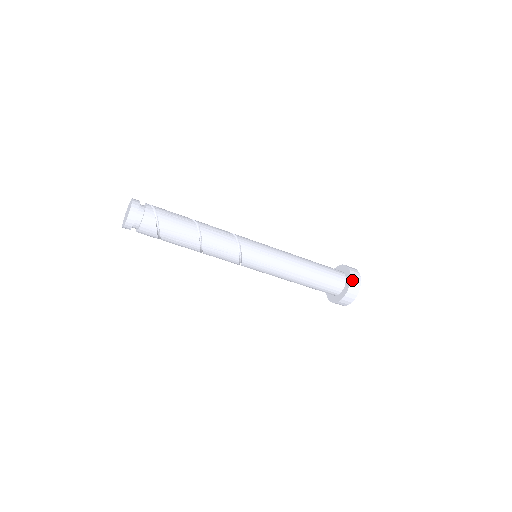
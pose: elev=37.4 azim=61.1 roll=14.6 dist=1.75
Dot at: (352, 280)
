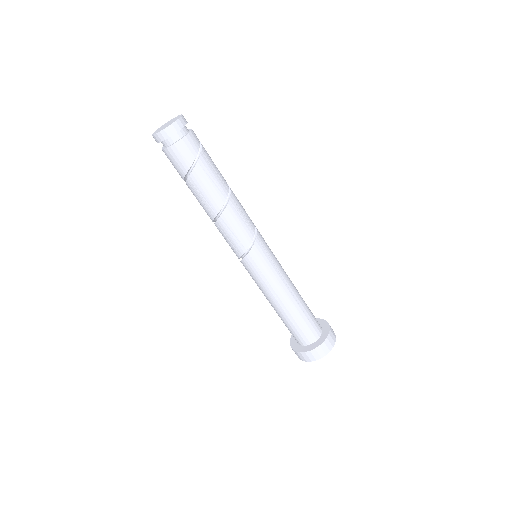
Dot at: (329, 325)
